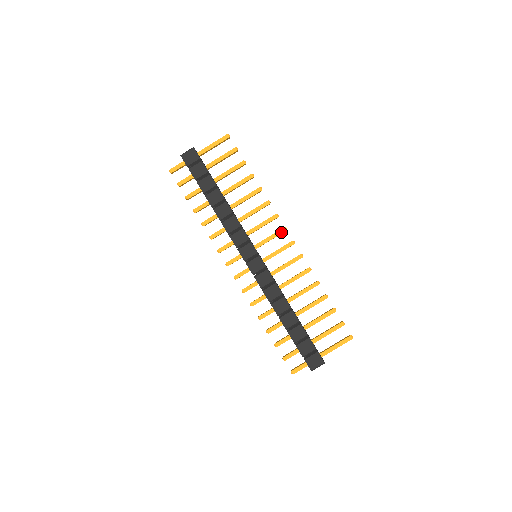
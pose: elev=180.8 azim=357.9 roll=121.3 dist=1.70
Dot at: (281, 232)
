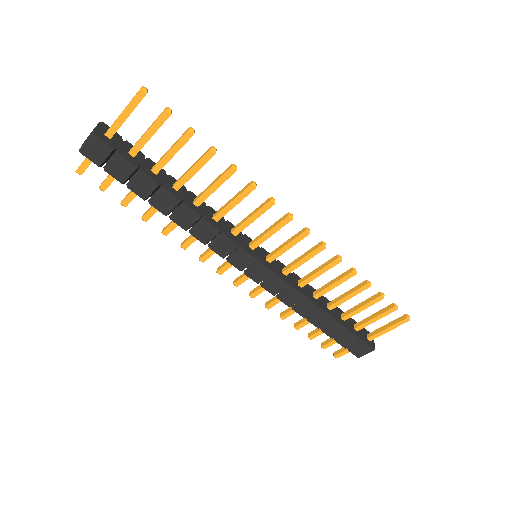
Dot at: (285, 223)
